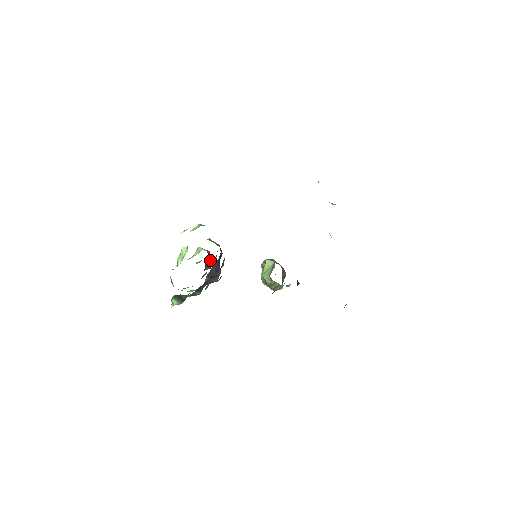
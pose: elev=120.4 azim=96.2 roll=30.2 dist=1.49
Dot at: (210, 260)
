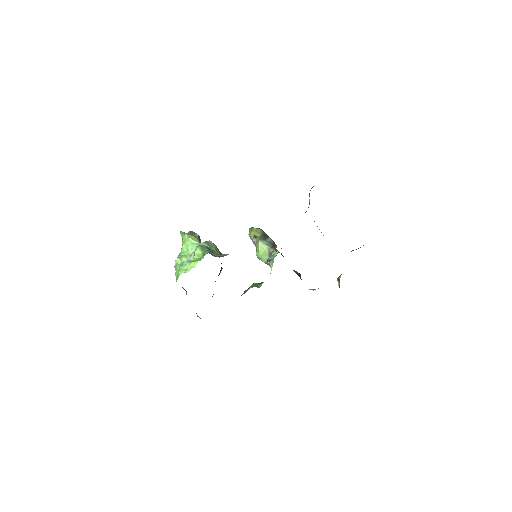
Dot at: occluded
